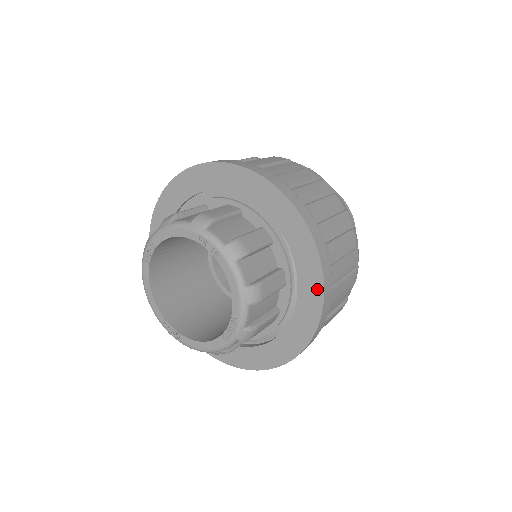
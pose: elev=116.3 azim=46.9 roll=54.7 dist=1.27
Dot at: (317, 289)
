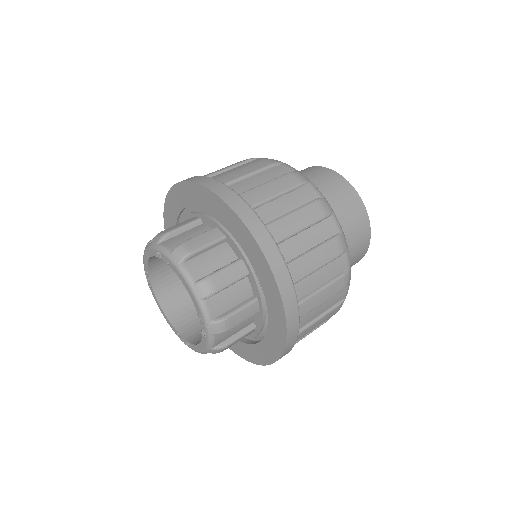
Dot at: (265, 267)
